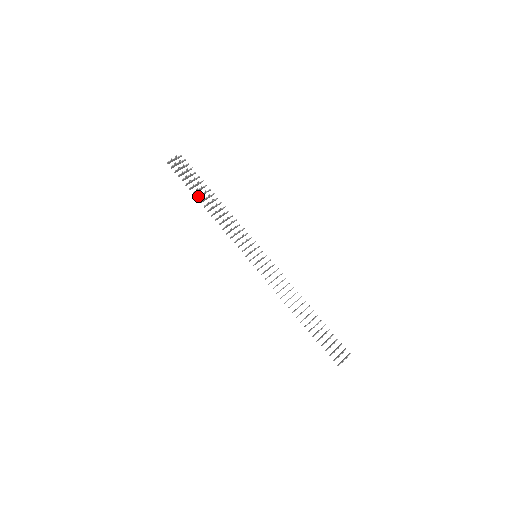
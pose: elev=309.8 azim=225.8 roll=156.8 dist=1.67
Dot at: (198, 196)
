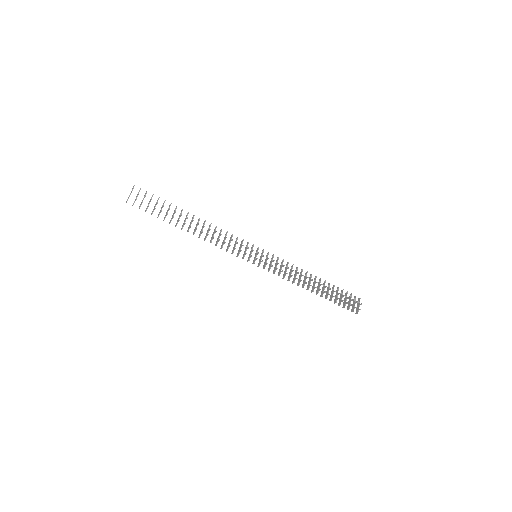
Dot at: occluded
